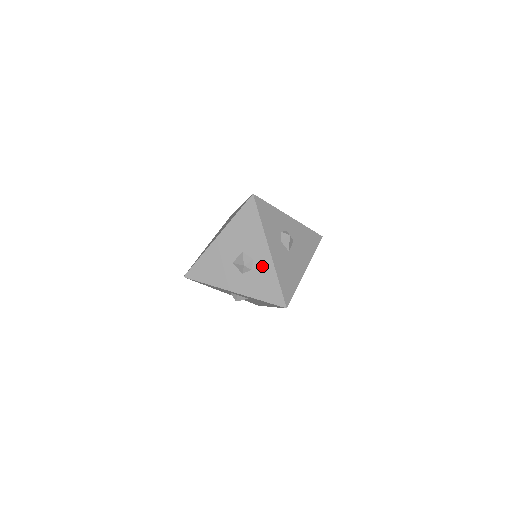
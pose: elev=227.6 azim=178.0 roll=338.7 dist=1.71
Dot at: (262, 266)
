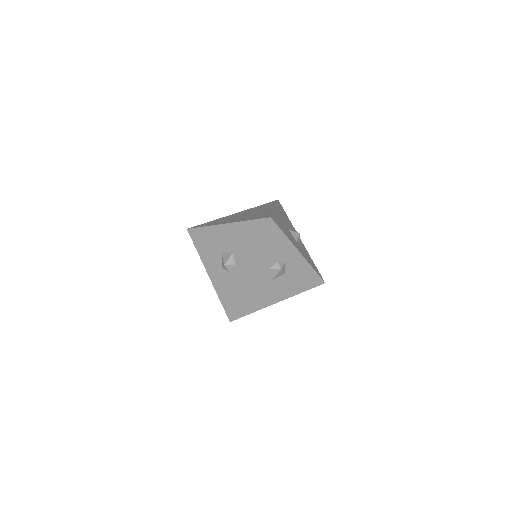
Dot at: (237, 276)
